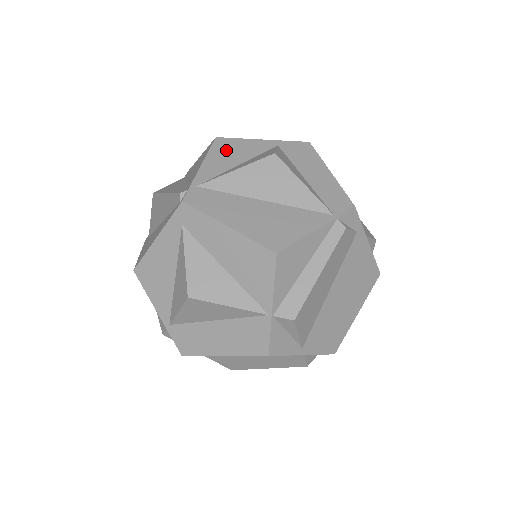
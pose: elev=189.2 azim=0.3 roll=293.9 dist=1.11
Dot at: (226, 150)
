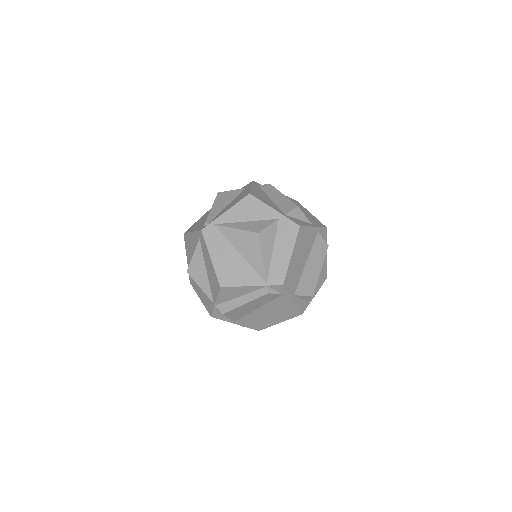
Dot at: (247, 207)
